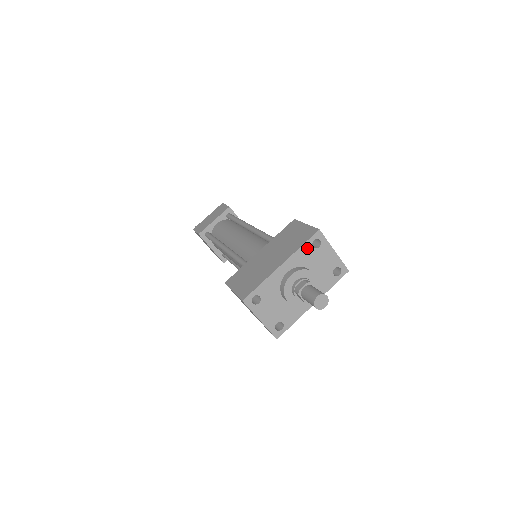
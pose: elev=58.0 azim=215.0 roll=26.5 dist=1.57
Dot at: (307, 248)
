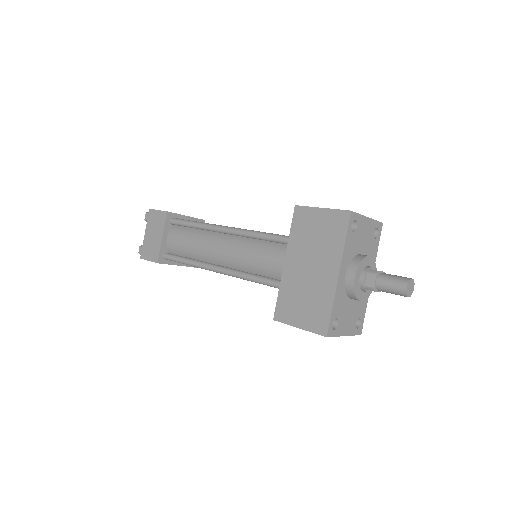
Dot at: (349, 238)
